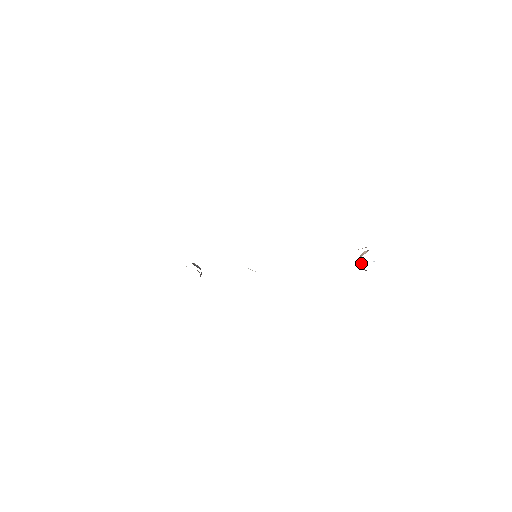
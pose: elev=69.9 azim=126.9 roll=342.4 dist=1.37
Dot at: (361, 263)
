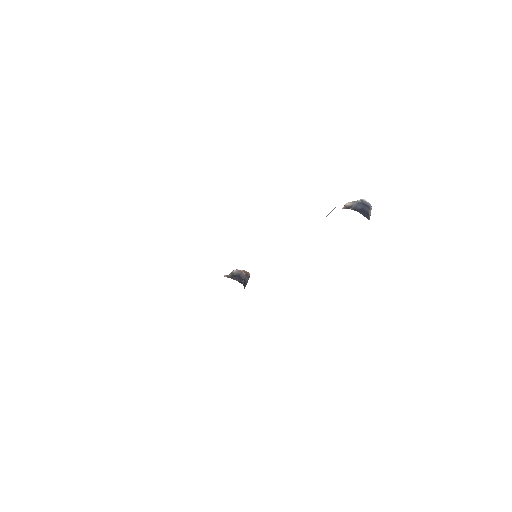
Dot at: occluded
